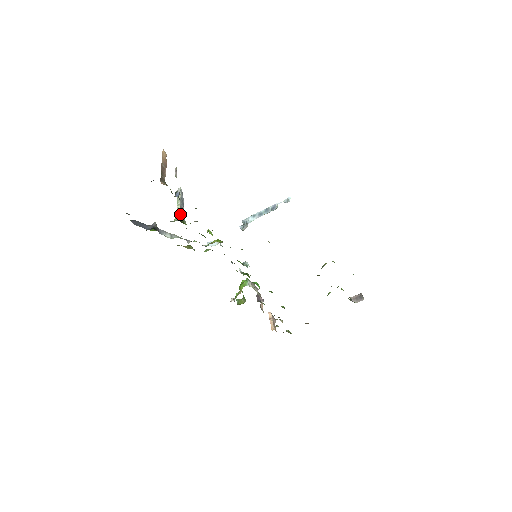
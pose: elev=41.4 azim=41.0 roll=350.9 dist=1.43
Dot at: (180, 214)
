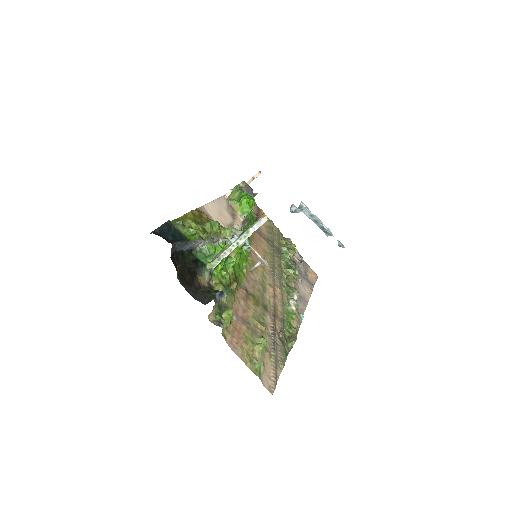
Dot at: occluded
